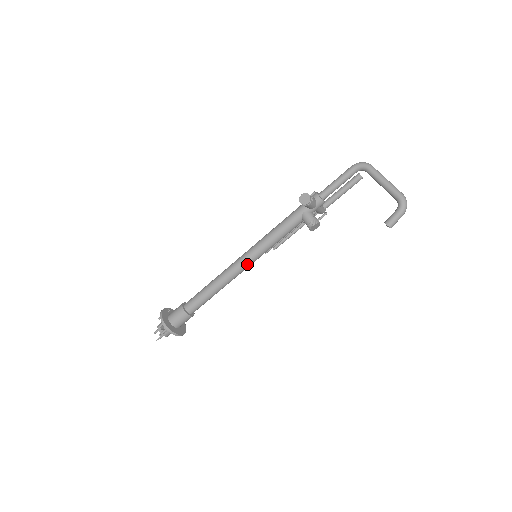
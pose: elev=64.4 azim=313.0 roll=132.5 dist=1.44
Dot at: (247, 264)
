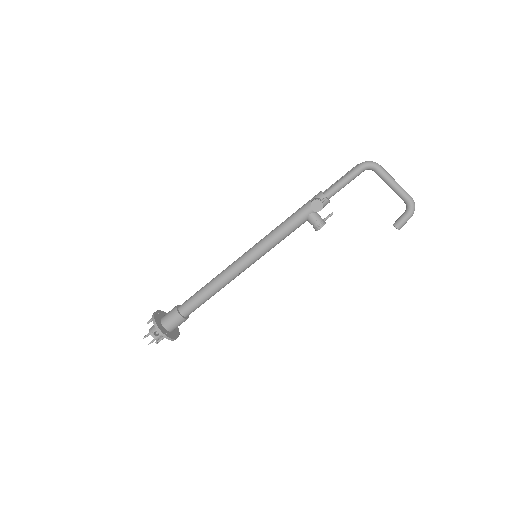
Dot at: (248, 266)
